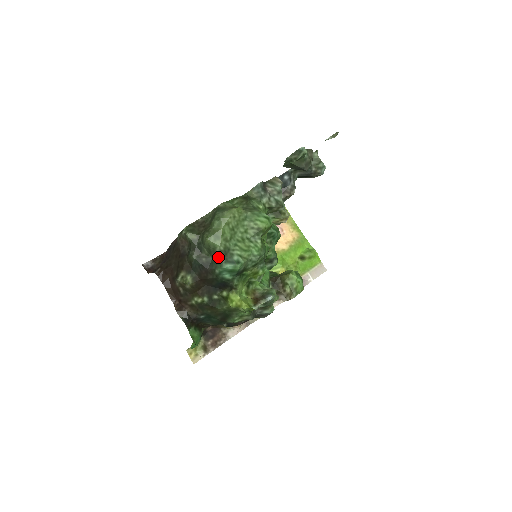
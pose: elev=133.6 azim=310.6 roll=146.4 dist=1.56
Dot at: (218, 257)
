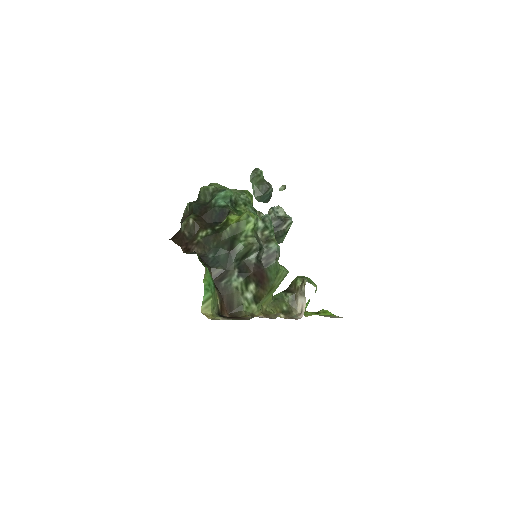
Dot at: (212, 195)
